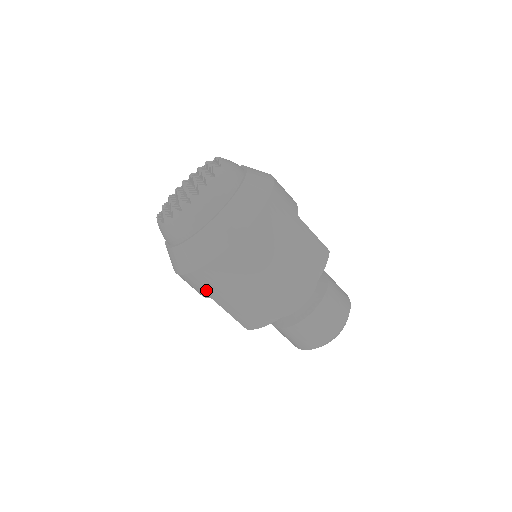
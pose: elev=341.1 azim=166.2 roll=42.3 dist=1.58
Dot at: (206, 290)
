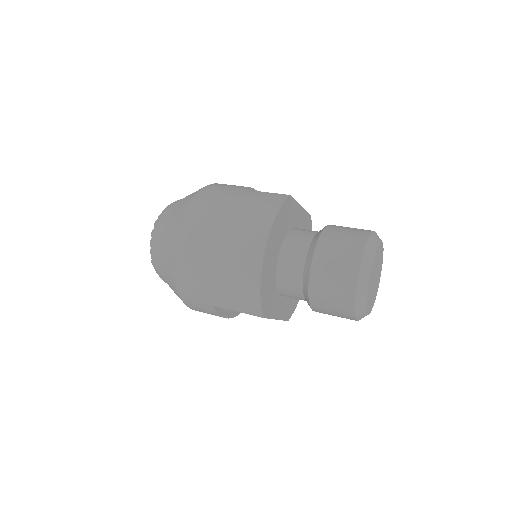
Dot at: (201, 299)
